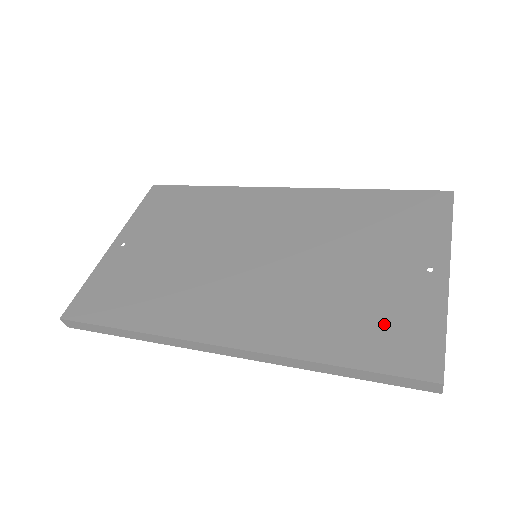
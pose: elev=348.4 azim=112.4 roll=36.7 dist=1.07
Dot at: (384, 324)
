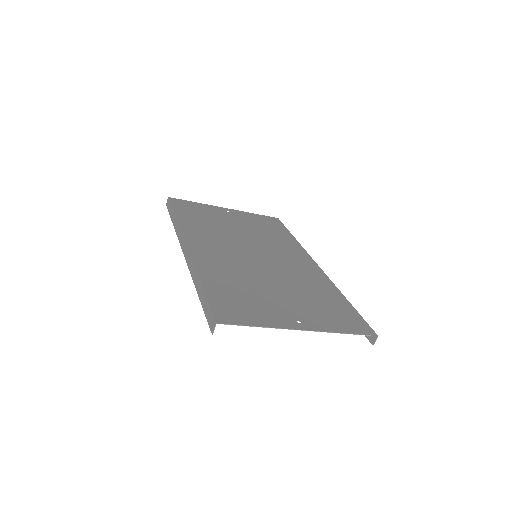
Dot at: (243, 302)
